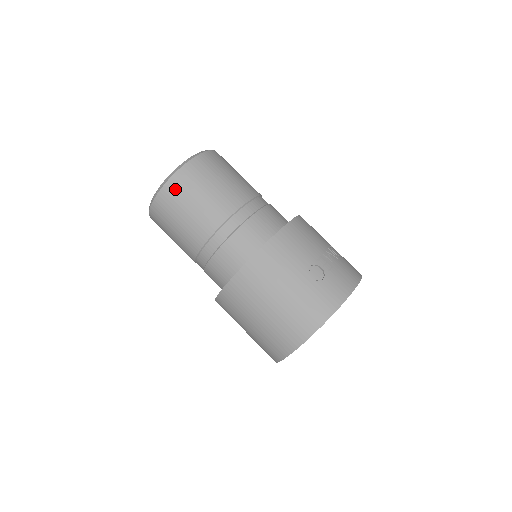
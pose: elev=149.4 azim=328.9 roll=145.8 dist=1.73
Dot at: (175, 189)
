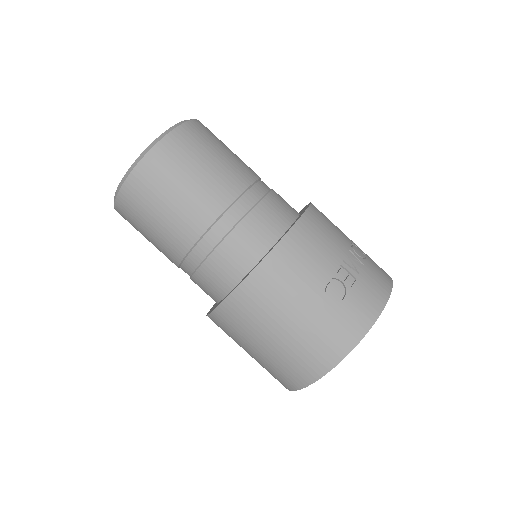
Dot at: (143, 181)
